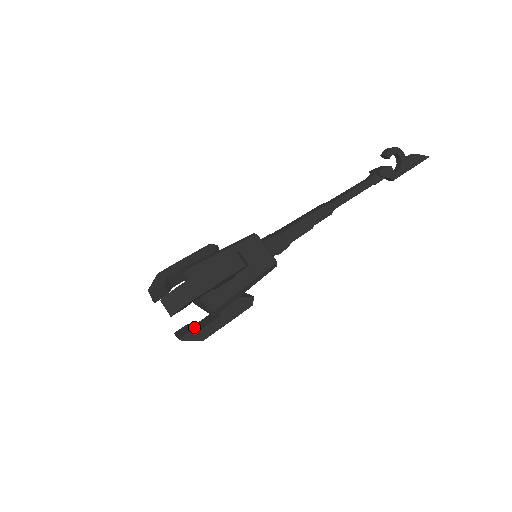
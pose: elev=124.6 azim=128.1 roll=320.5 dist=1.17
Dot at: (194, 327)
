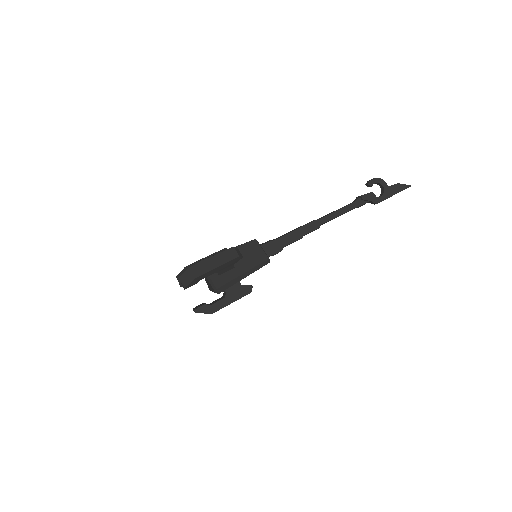
Dot at: (206, 304)
